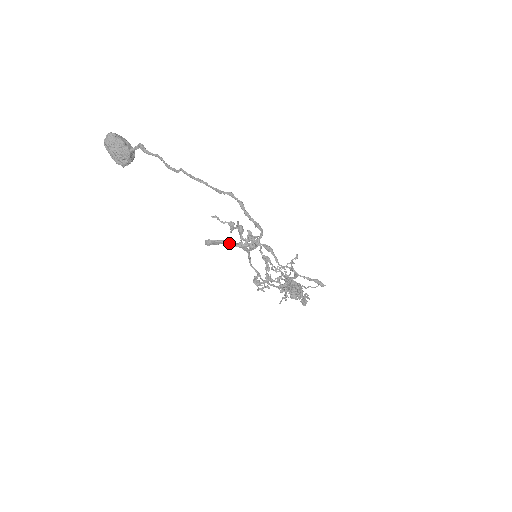
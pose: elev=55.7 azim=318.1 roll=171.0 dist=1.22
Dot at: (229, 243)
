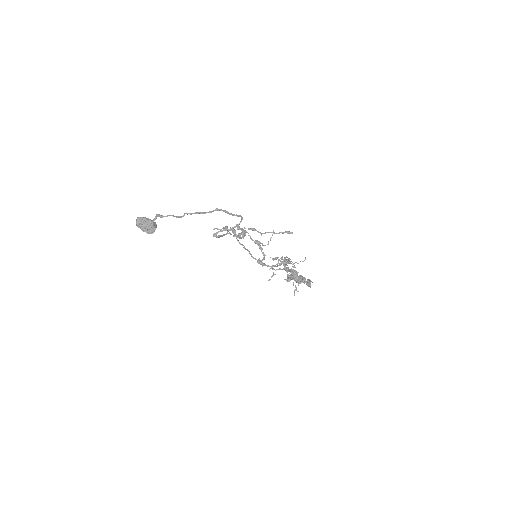
Dot at: (226, 229)
